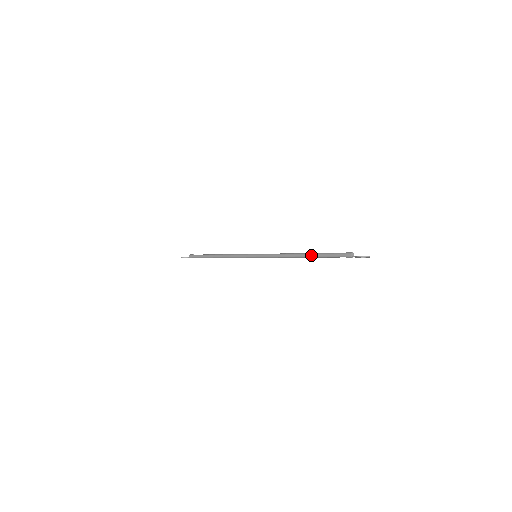
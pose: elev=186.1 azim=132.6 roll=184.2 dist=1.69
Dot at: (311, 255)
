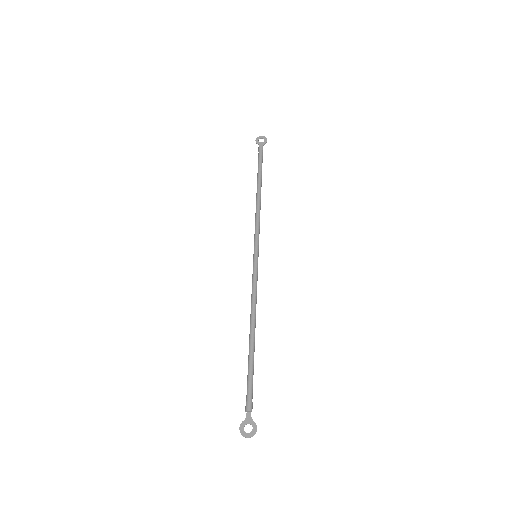
Dot at: occluded
